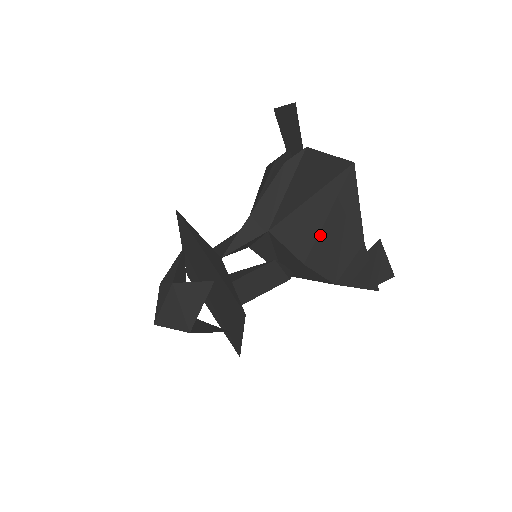
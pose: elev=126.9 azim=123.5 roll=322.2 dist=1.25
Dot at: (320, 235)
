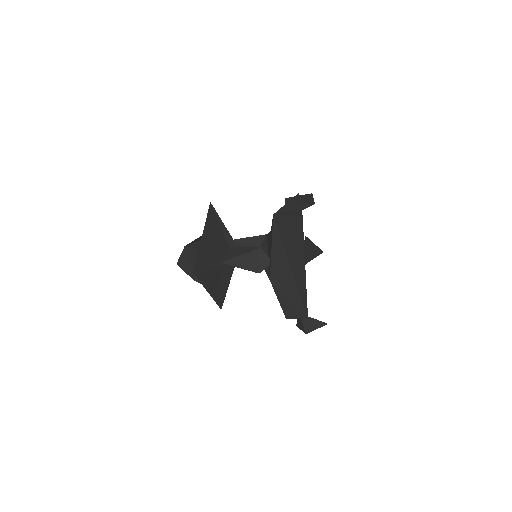
Dot at: occluded
